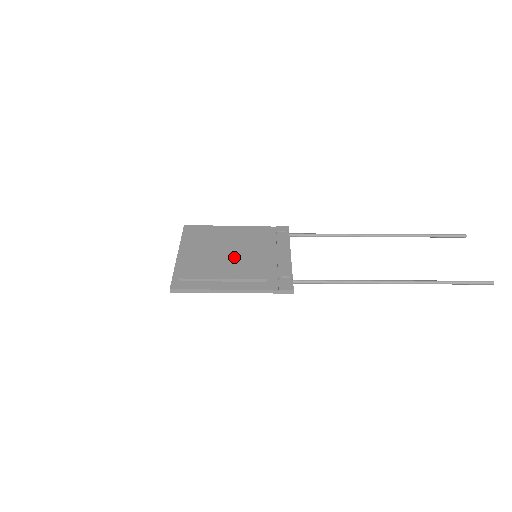
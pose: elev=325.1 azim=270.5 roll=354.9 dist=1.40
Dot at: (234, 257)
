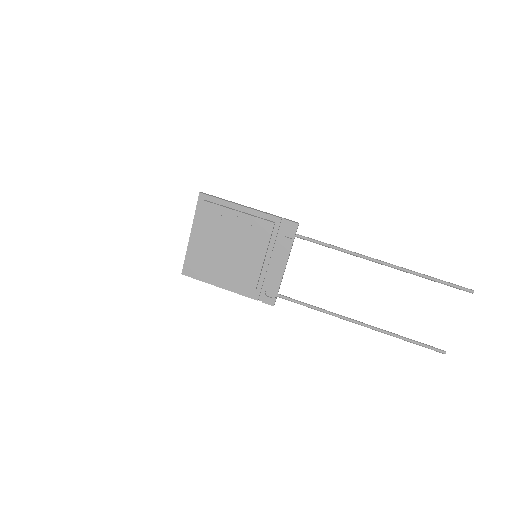
Dot at: (235, 258)
